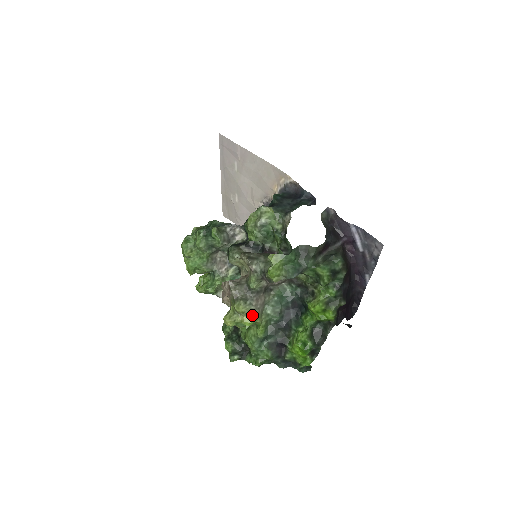
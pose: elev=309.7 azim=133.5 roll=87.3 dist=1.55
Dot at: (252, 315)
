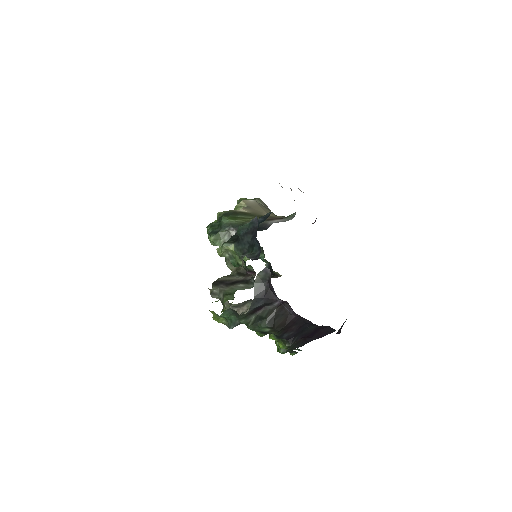
Dot at: occluded
